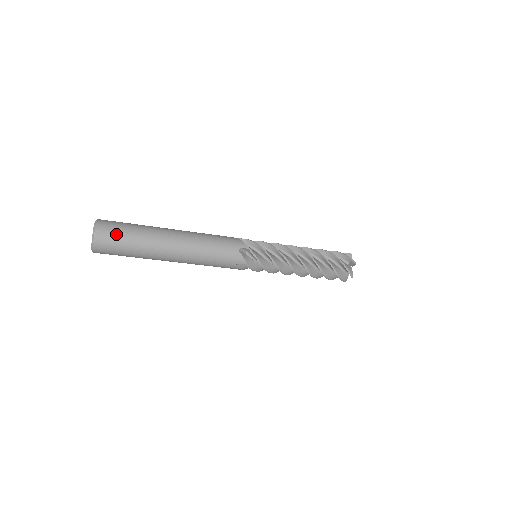
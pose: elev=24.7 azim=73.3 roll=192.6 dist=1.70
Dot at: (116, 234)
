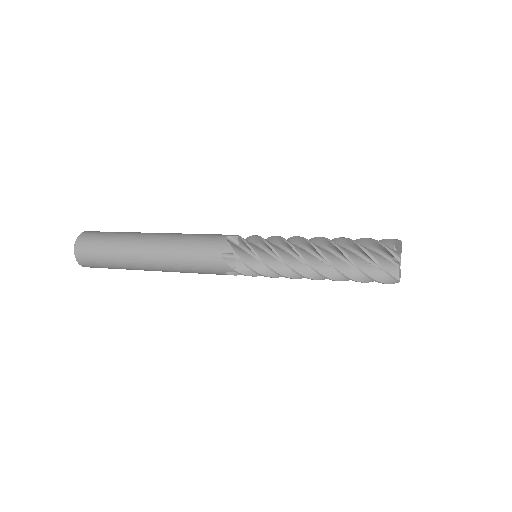
Dot at: (98, 266)
